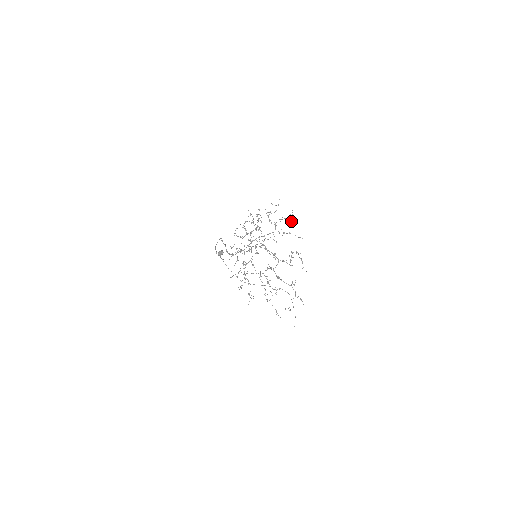
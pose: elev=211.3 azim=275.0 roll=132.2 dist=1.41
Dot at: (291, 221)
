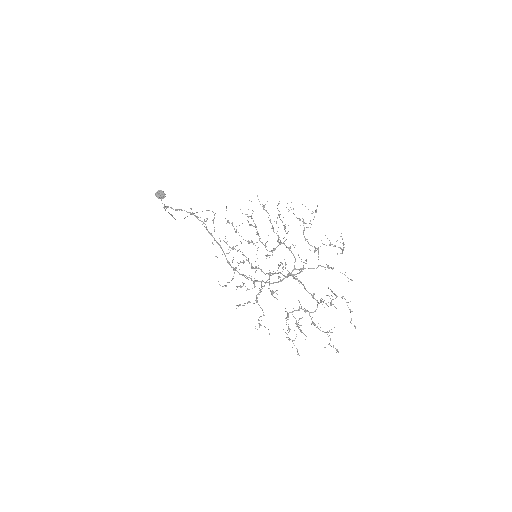
Dot at: (341, 253)
